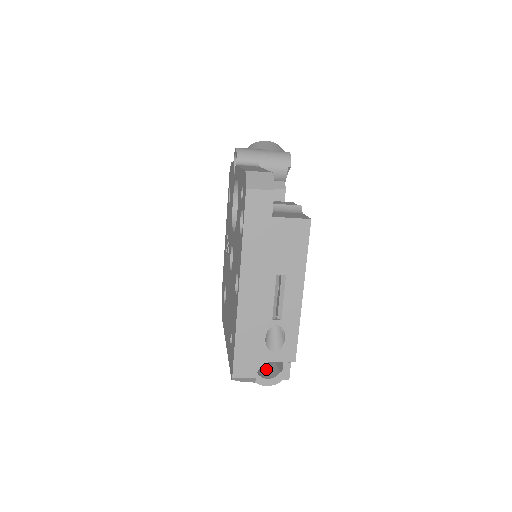
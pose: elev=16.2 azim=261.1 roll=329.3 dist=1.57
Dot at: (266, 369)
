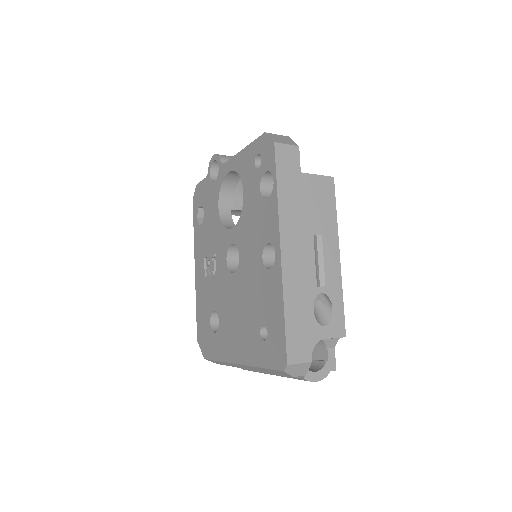
Dot at: occluded
